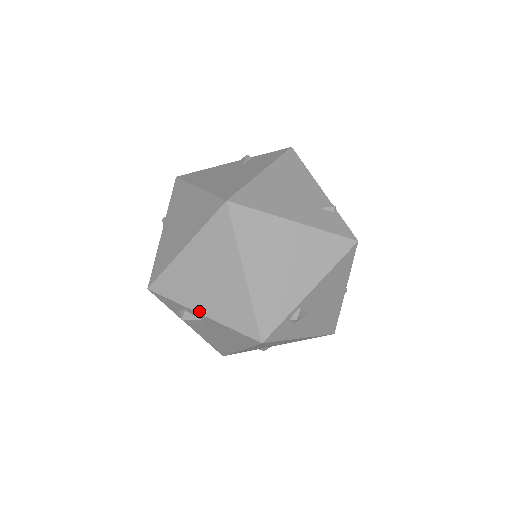
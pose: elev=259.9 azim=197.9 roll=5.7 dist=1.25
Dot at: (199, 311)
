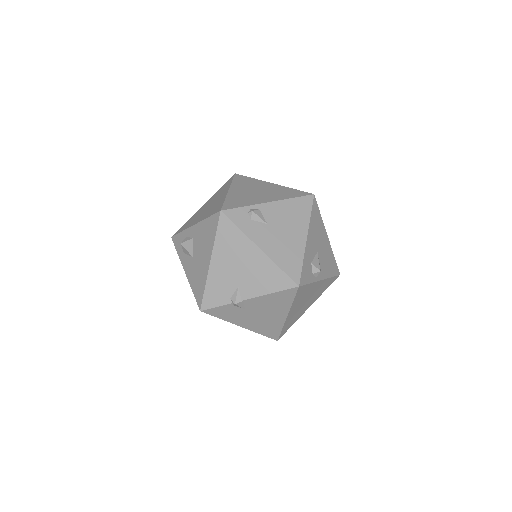
Dot at: (193, 224)
